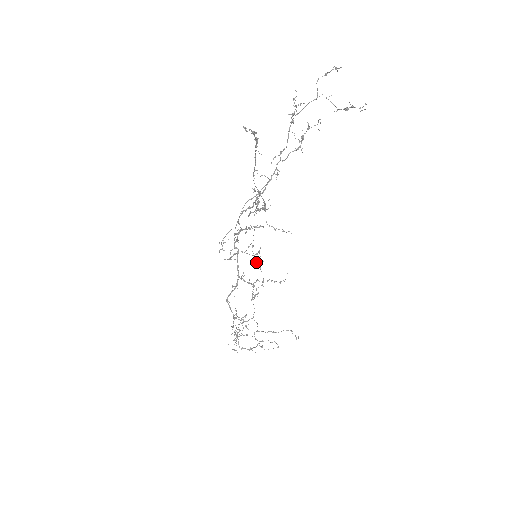
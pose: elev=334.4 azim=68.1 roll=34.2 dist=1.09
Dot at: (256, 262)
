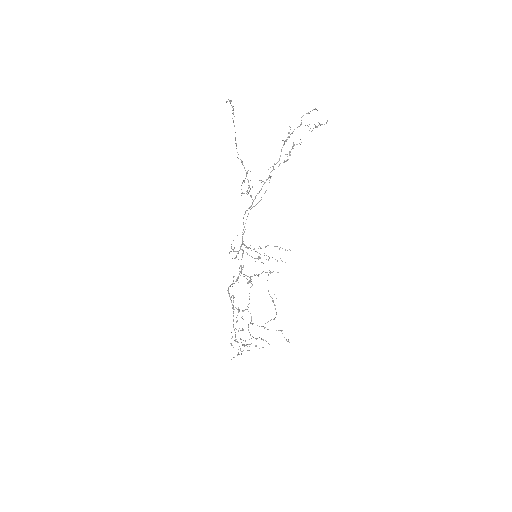
Dot at: occluded
